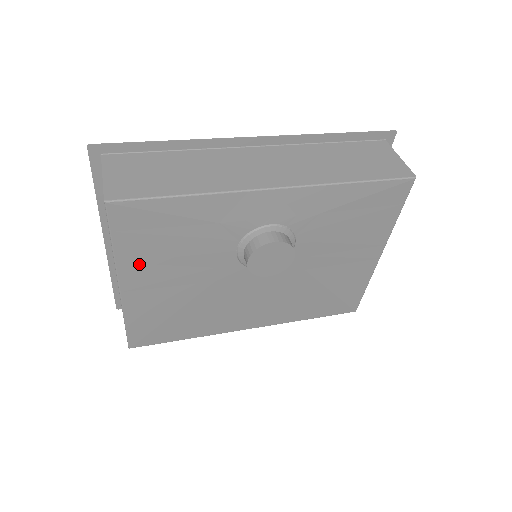
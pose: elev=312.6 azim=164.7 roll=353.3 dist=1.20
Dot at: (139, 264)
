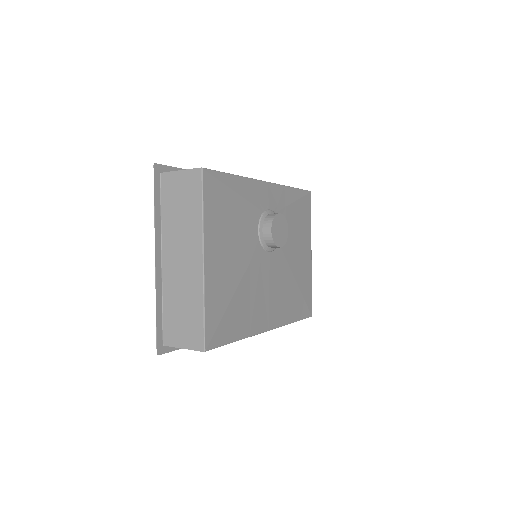
Dot at: (215, 234)
